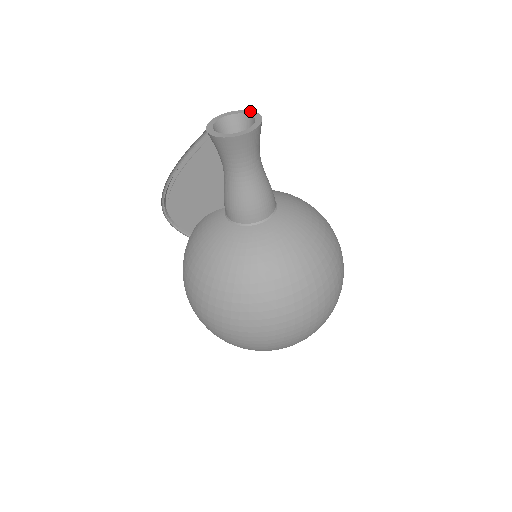
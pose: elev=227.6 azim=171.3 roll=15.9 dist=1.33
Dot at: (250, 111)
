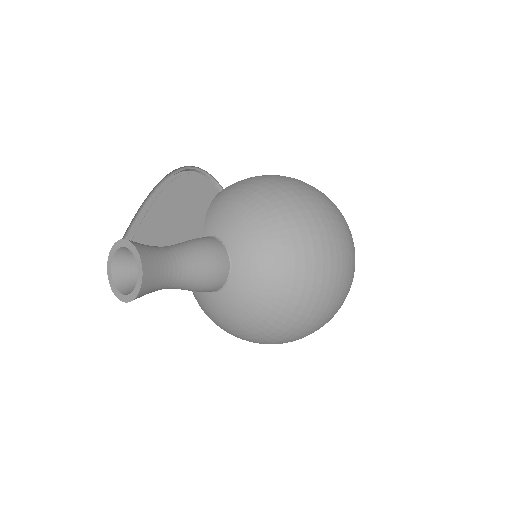
Dot at: (141, 272)
